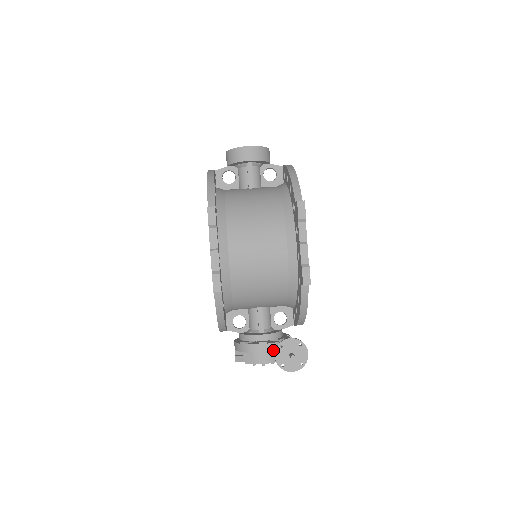
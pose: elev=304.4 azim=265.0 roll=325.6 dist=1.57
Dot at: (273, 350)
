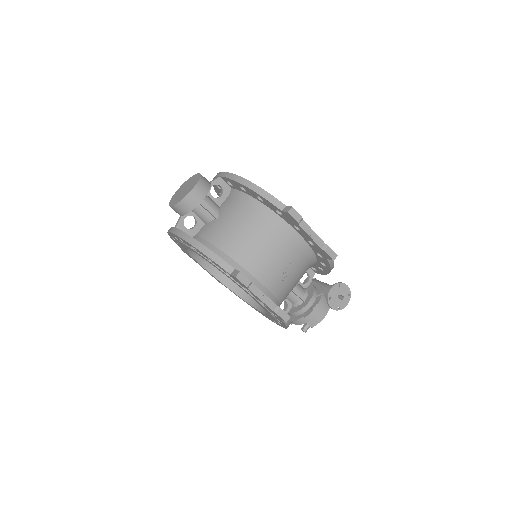
Dot at: (323, 304)
